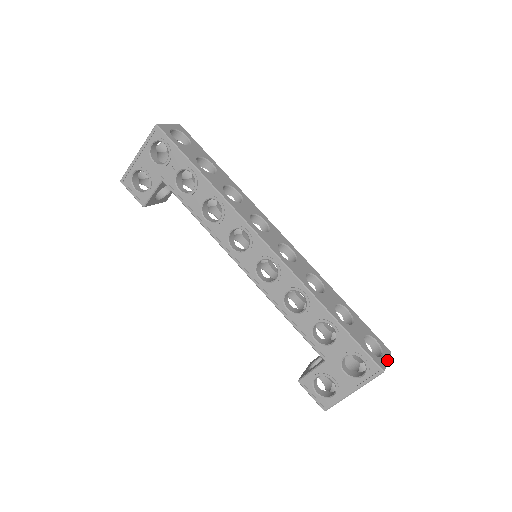
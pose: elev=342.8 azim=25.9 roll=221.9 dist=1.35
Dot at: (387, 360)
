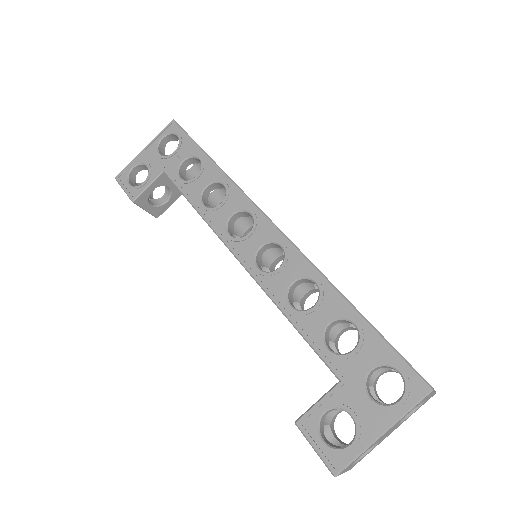
Dot at: occluded
